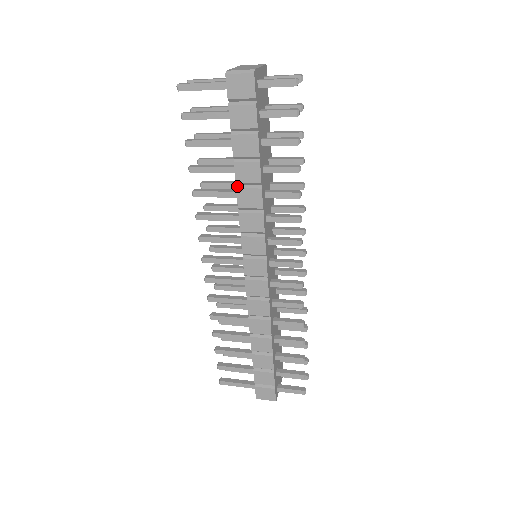
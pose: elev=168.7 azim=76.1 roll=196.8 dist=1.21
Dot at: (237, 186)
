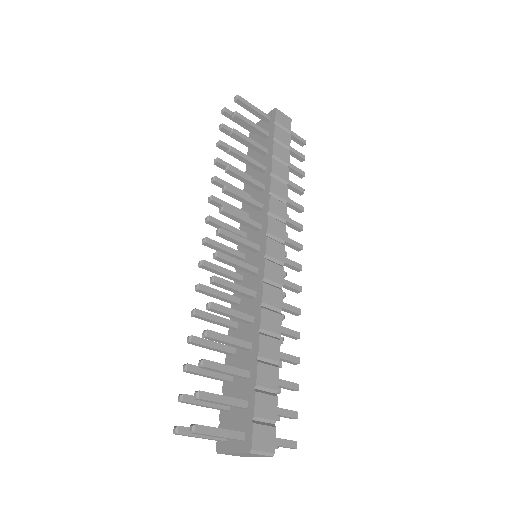
Dot at: (271, 176)
